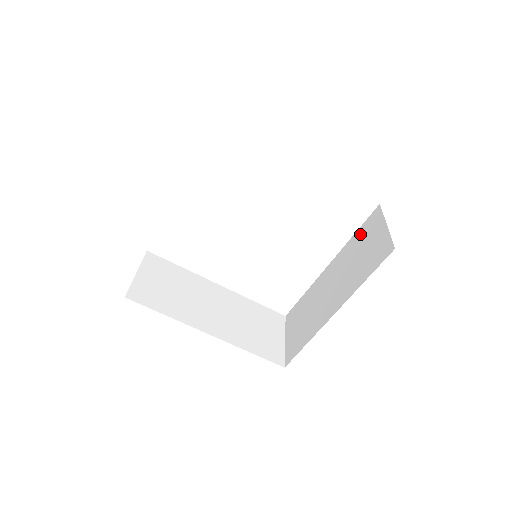
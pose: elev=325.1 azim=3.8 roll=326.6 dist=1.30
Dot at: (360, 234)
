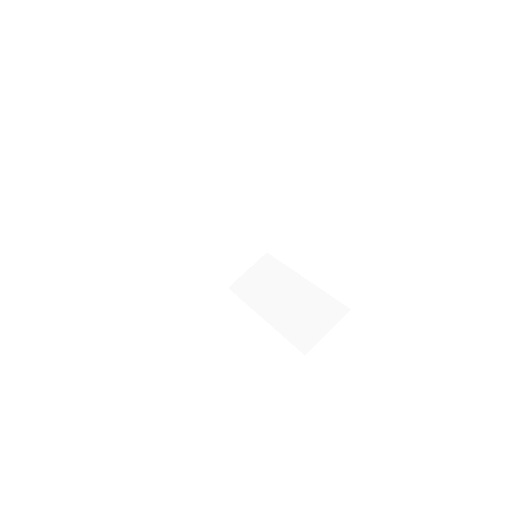
Dot at: (326, 303)
